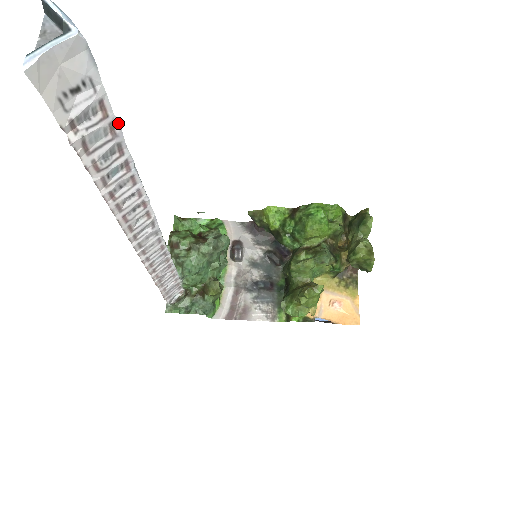
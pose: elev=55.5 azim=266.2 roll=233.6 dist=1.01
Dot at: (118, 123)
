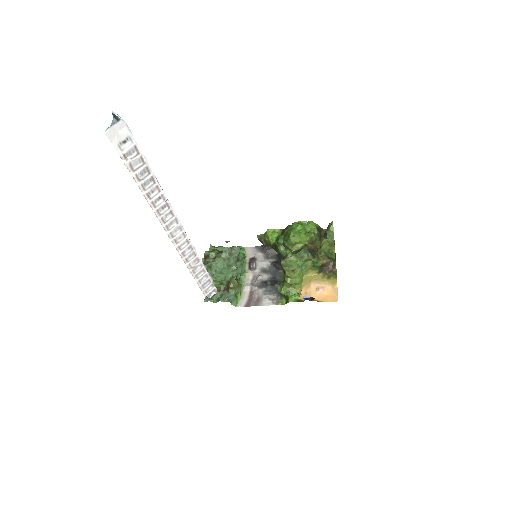
Dot at: (144, 157)
